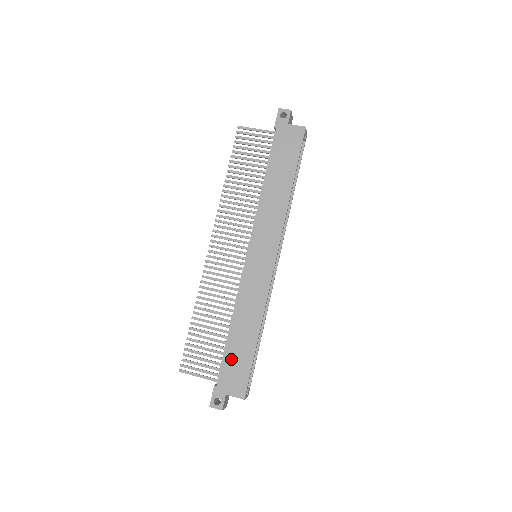
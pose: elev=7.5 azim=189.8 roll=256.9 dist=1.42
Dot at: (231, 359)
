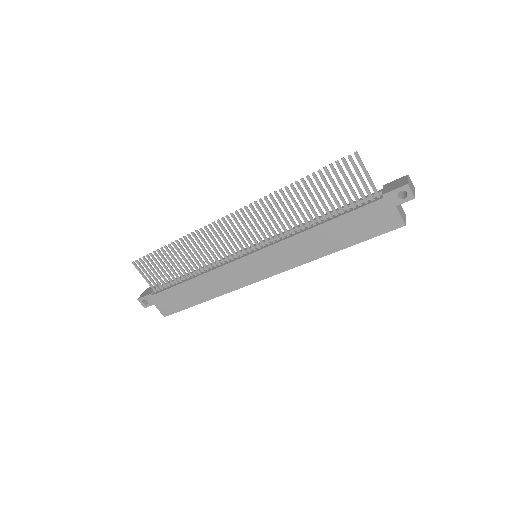
Dot at: (175, 294)
